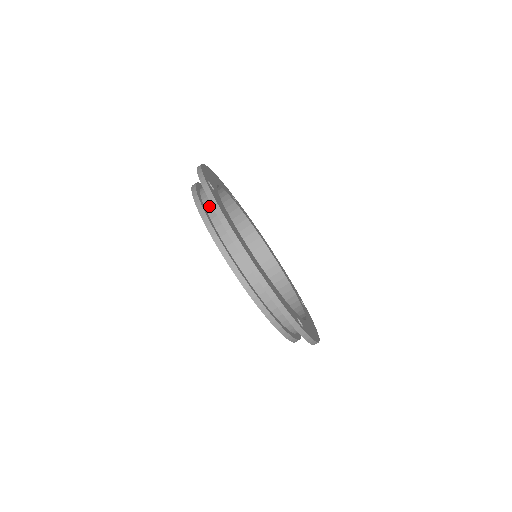
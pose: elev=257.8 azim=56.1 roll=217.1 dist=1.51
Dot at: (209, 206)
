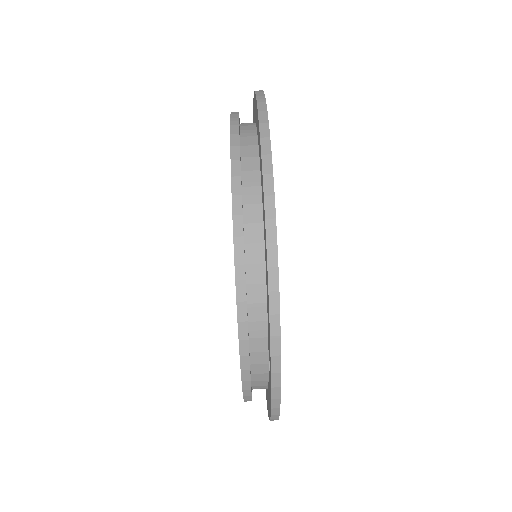
Dot at: (247, 132)
